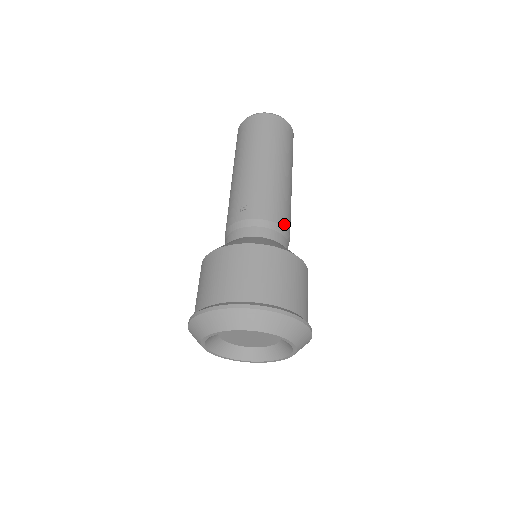
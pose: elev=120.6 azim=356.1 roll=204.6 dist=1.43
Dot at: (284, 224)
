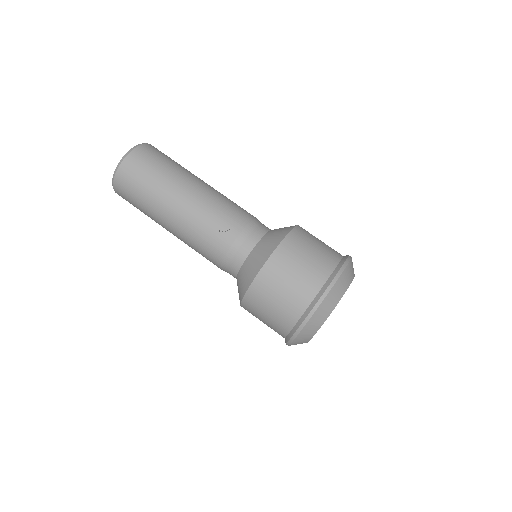
Dot at: (253, 216)
